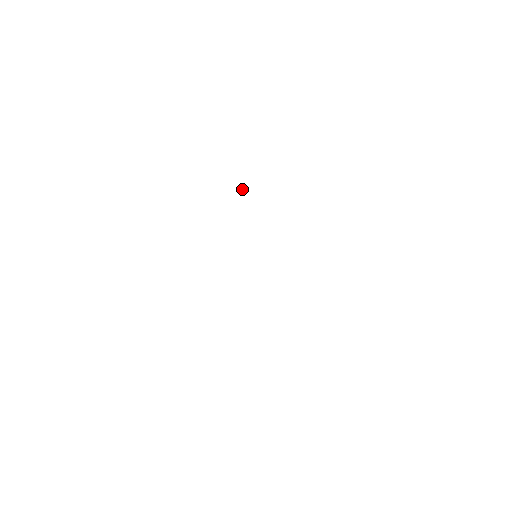
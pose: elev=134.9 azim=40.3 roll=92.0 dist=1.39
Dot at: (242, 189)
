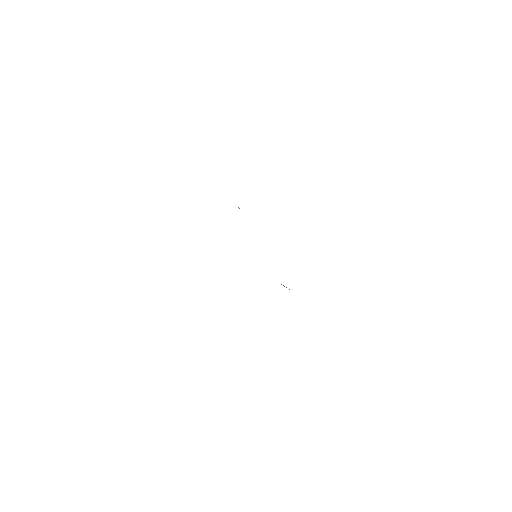
Dot at: (238, 207)
